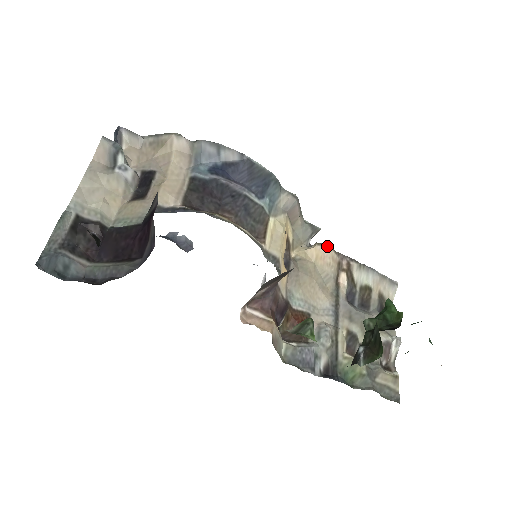
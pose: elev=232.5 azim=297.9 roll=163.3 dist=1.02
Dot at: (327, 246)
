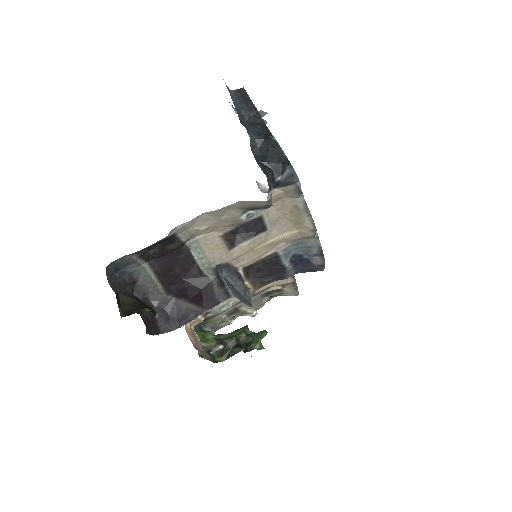
Dot at: (294, 280)
